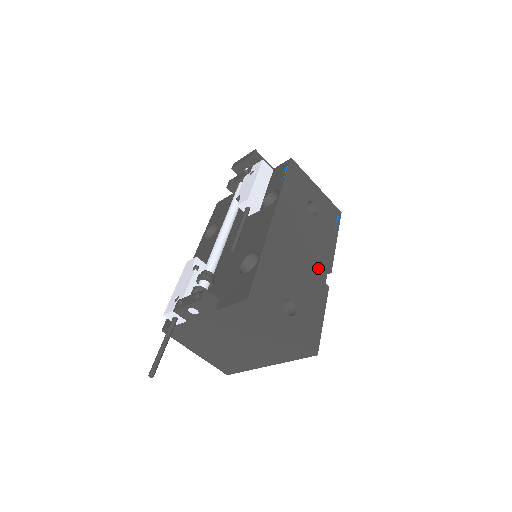
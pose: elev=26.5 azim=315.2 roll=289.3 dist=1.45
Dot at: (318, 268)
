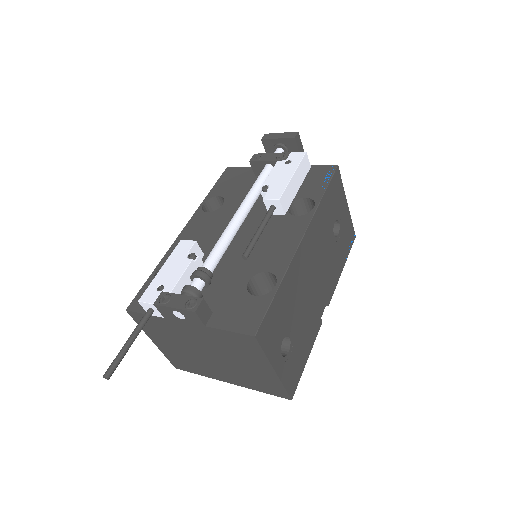
Dot at: (320, 300)
